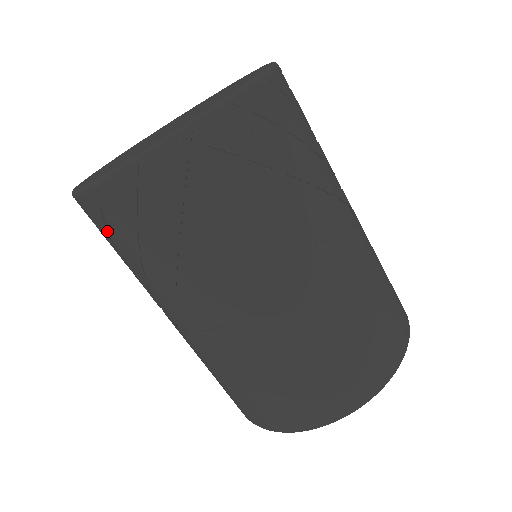
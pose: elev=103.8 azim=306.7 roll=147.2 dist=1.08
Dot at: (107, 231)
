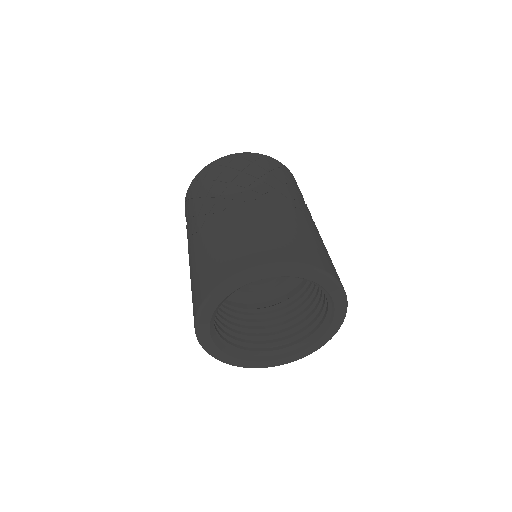
Dot at: (189, 203)
